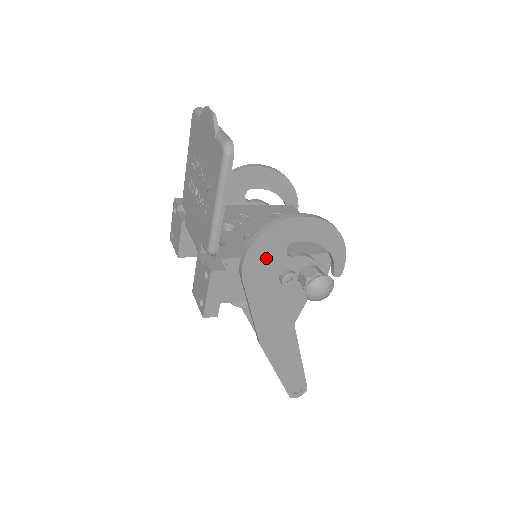
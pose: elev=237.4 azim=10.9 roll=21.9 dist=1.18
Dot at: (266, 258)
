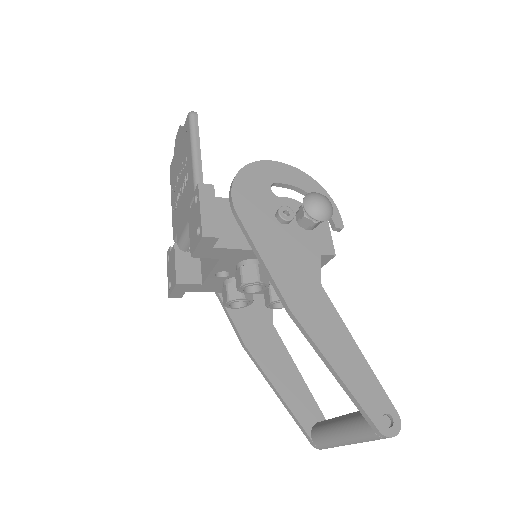
Dot at: (253, 194)
